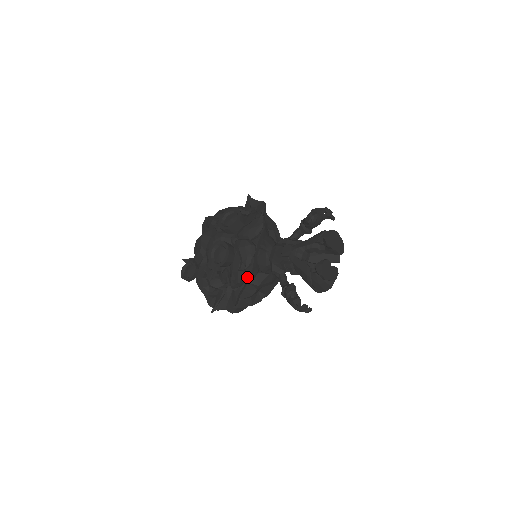
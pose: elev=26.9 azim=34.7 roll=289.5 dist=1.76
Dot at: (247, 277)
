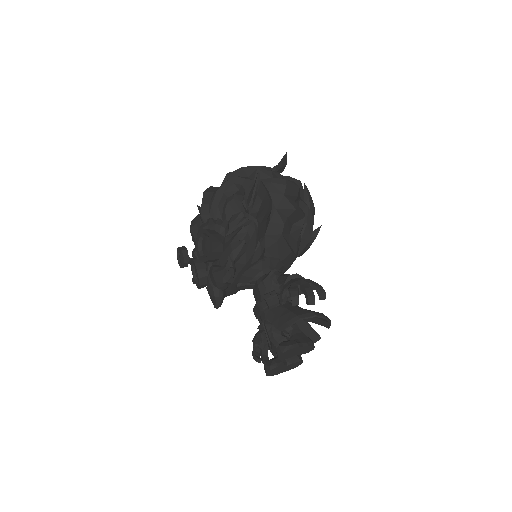
Dot at: occluded
